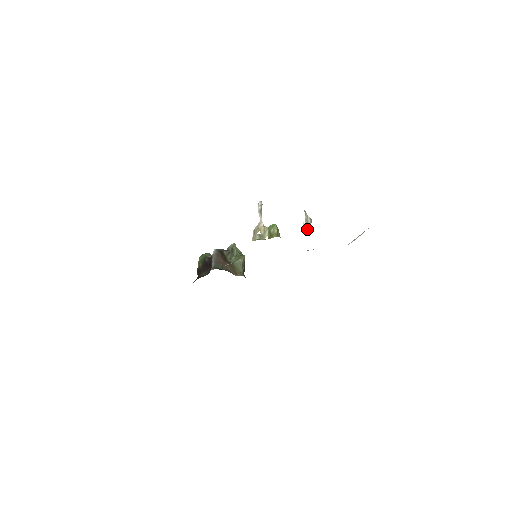
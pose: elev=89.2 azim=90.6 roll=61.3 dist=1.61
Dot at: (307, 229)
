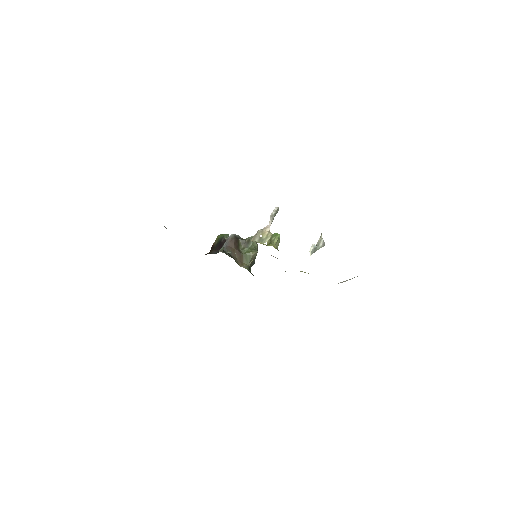
Dot at: (313, 251)
